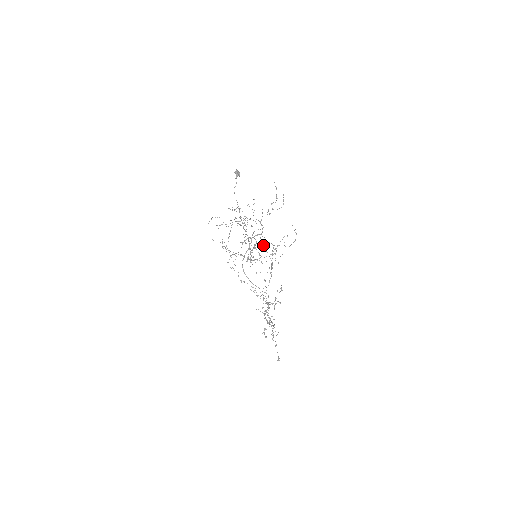
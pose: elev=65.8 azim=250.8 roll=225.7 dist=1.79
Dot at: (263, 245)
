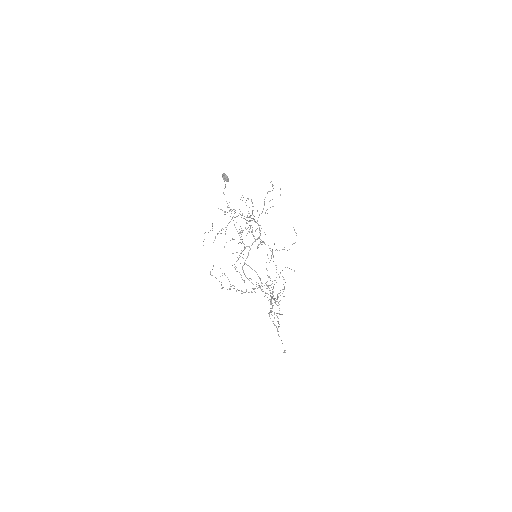
Dot at: occluded
